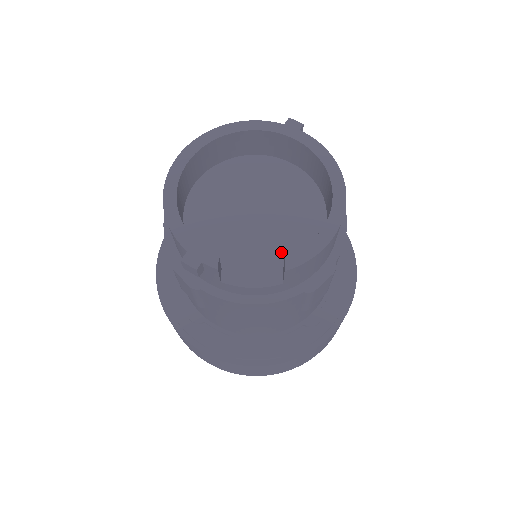
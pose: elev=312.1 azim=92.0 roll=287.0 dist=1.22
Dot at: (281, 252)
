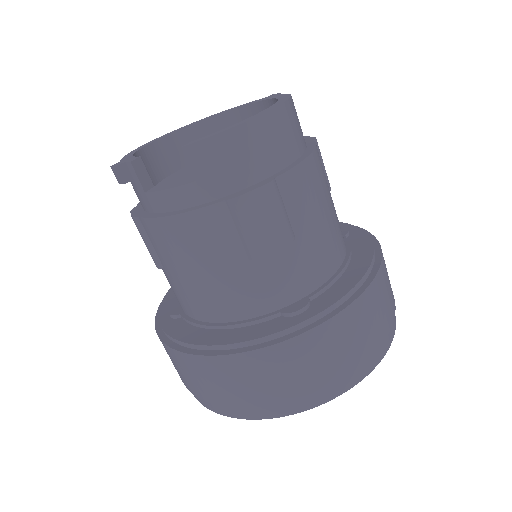
Dot at: occluded
